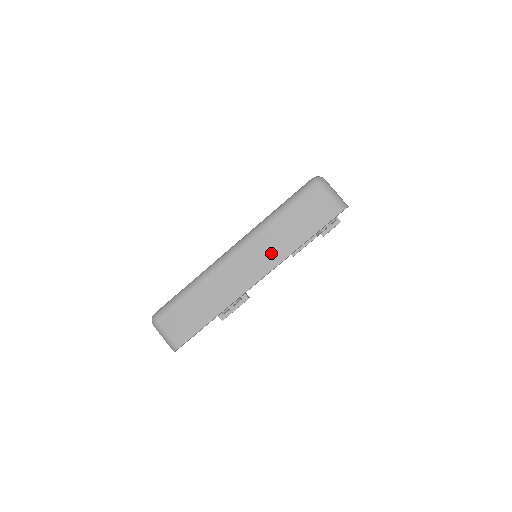
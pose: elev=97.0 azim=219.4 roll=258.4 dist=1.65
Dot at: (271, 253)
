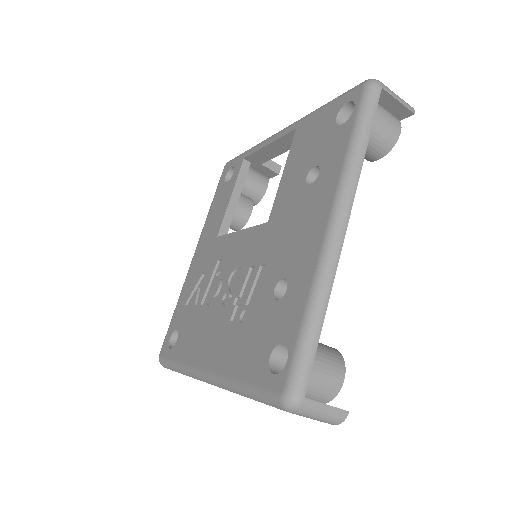
Dot at: occluded
